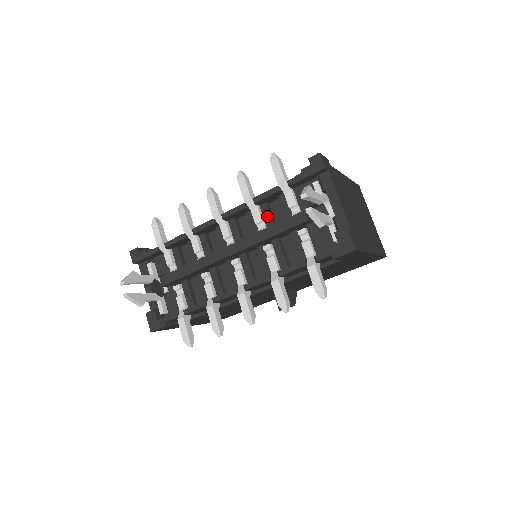
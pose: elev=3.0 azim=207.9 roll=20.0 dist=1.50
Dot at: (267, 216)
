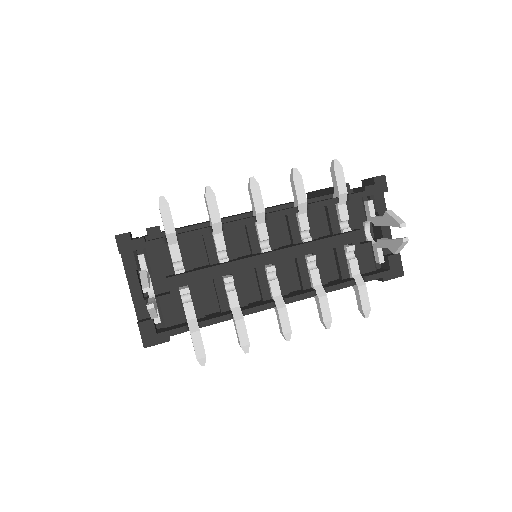
Dot at: (312, 224)
